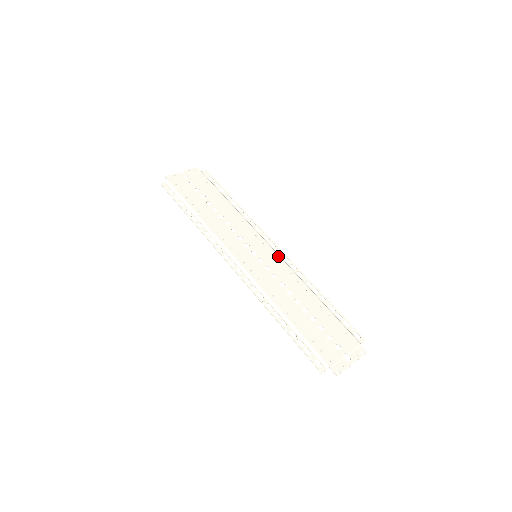
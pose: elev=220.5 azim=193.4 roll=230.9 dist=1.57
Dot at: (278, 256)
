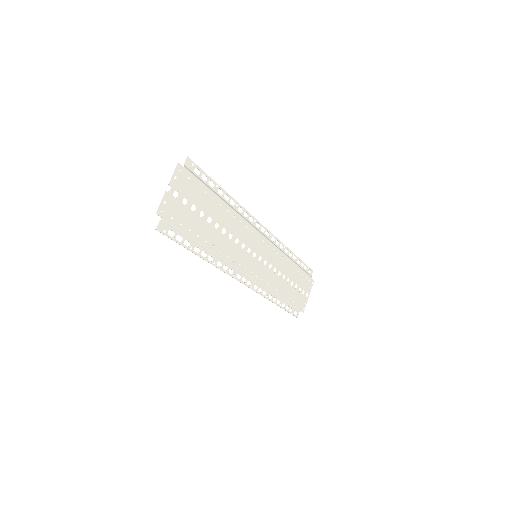
Dot at: (269, 242)
